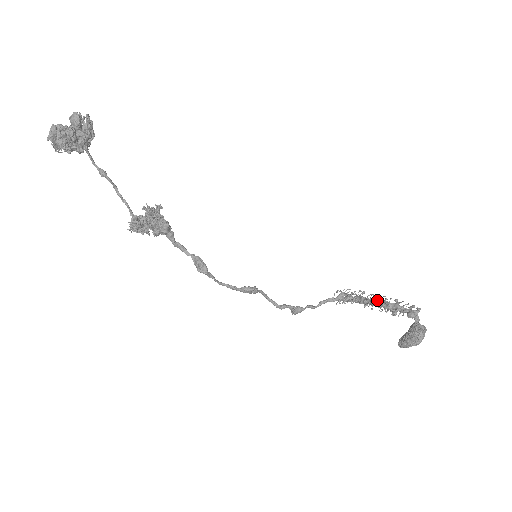
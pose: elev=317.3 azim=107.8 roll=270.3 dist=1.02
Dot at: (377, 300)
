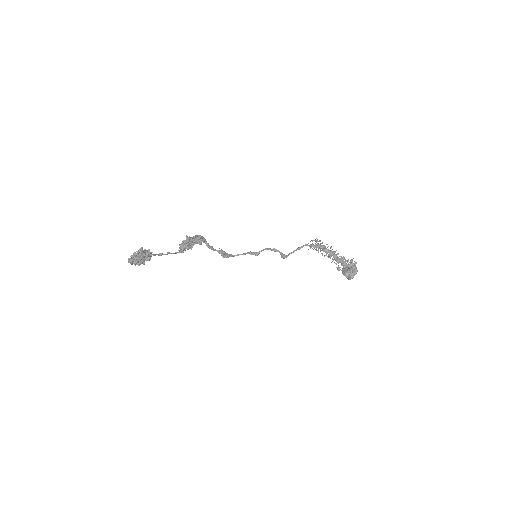
Dot at: occluded
